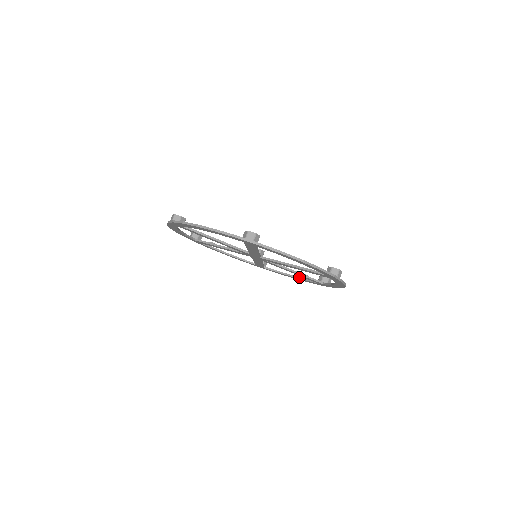
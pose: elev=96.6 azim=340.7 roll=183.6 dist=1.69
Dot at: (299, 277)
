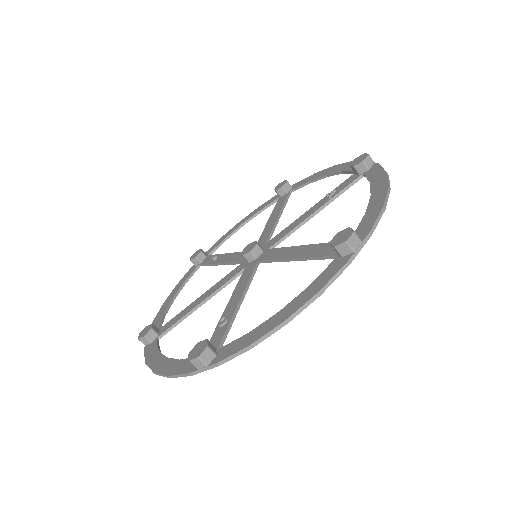
Dot at: (333, 174)
